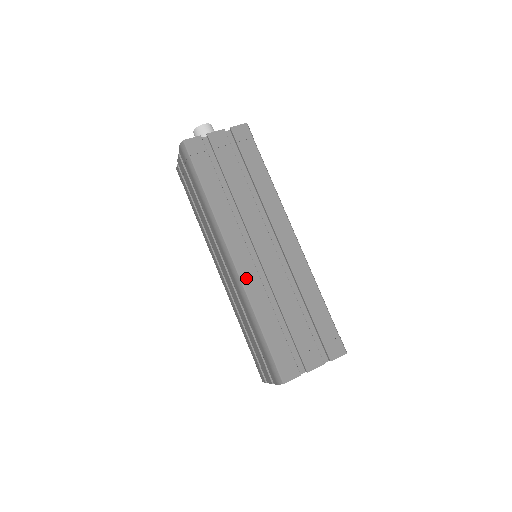
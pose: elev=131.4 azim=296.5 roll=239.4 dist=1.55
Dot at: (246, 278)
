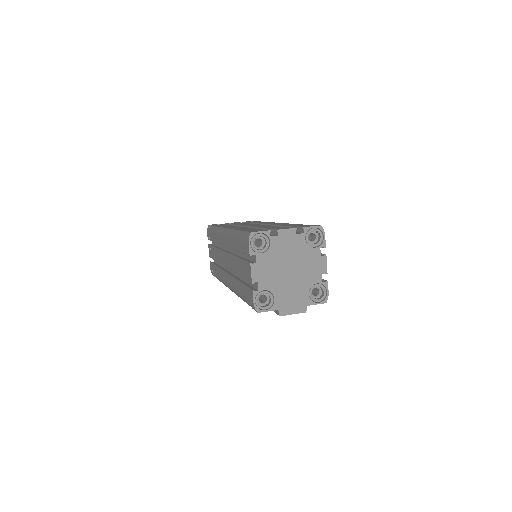
Dot at: occluded
